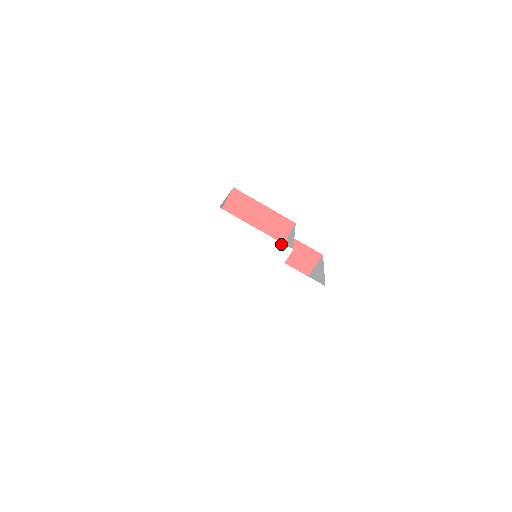
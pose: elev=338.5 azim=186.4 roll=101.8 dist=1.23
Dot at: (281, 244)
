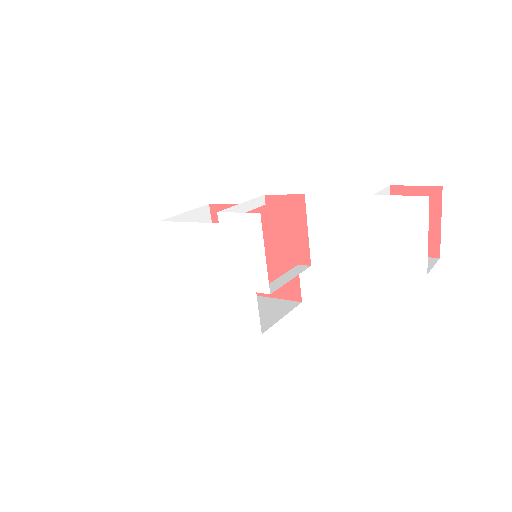
Dot at: (268, 282)
